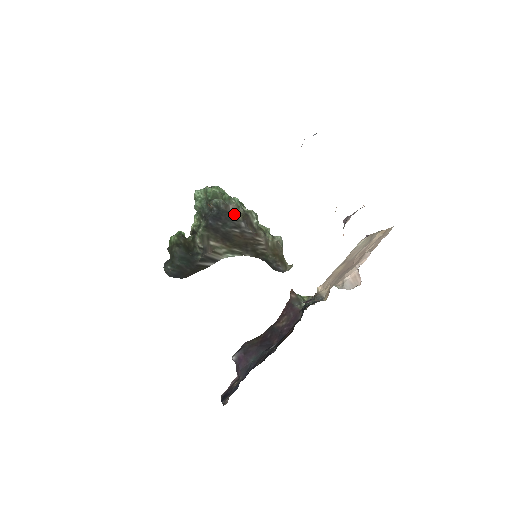
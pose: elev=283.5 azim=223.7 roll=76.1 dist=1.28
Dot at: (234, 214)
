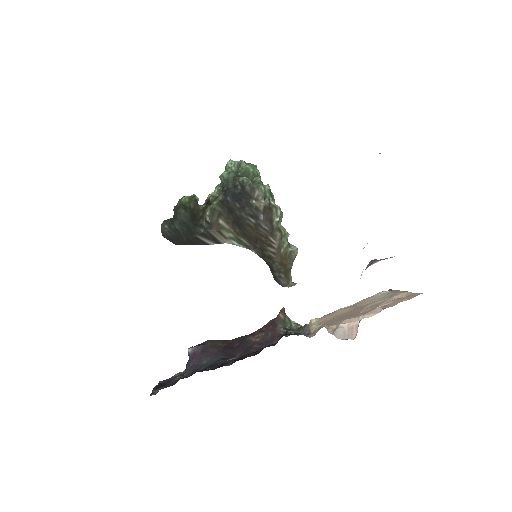
Dot at: (257, 202)
